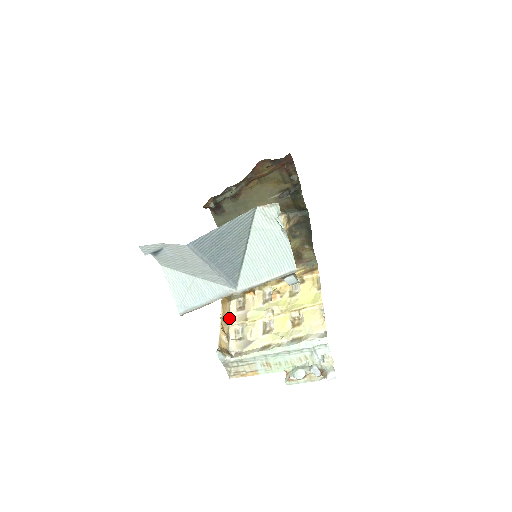
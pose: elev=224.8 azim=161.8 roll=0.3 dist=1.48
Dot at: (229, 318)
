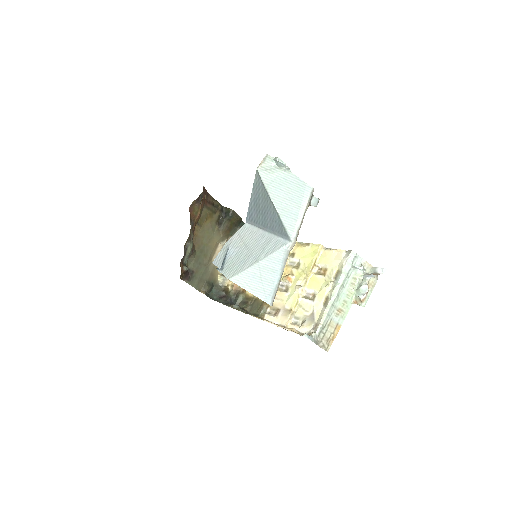
Dot at: (278, 325)
